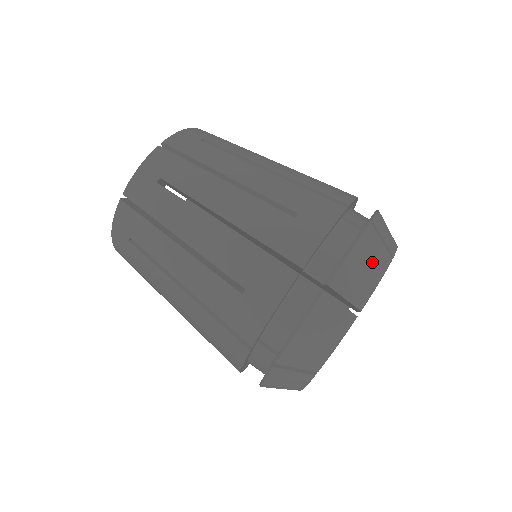
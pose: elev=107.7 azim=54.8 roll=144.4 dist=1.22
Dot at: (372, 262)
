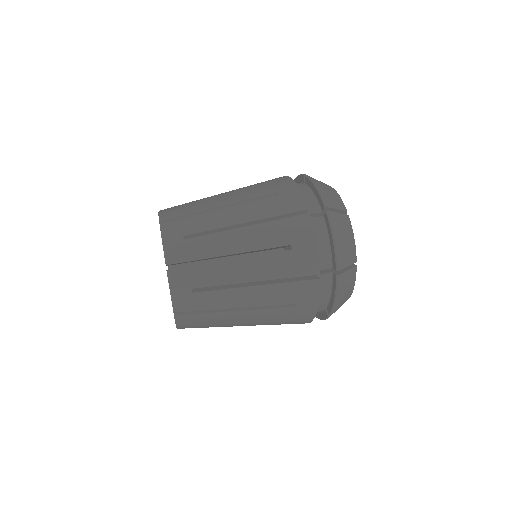
Dot at: (328, 188)
